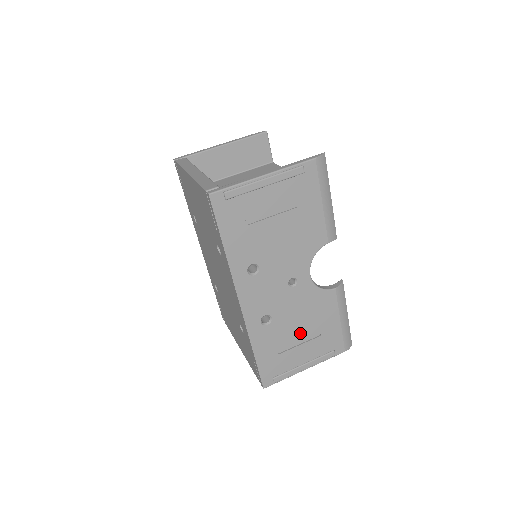
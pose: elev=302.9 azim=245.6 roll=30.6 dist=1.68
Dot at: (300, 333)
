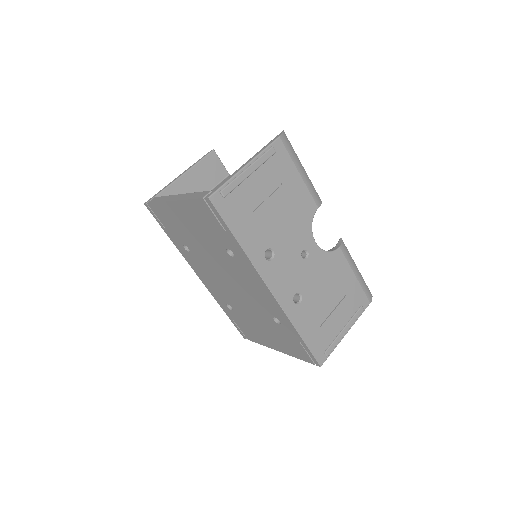
Dot at: (329, 300)
